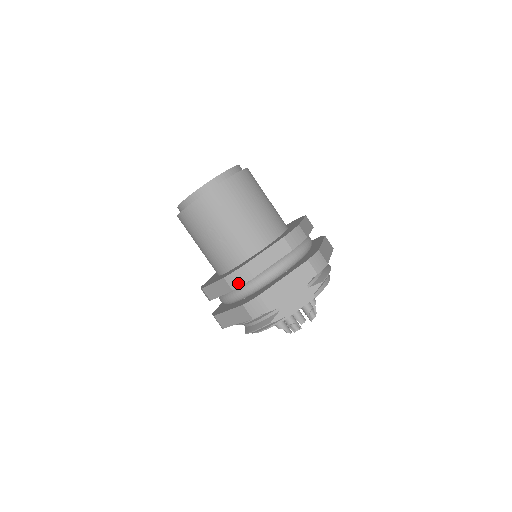
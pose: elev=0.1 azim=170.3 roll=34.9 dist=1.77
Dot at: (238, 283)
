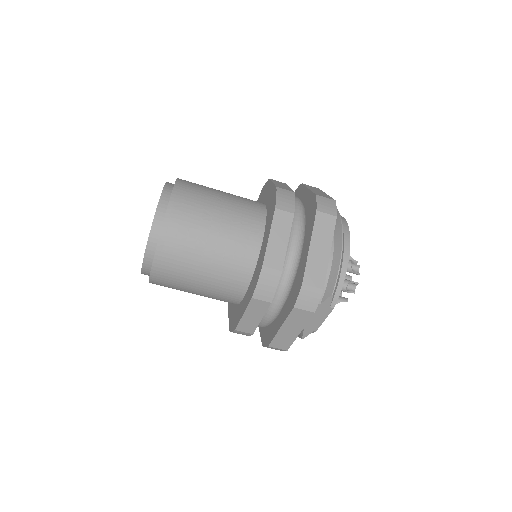
Dot at: occluded
